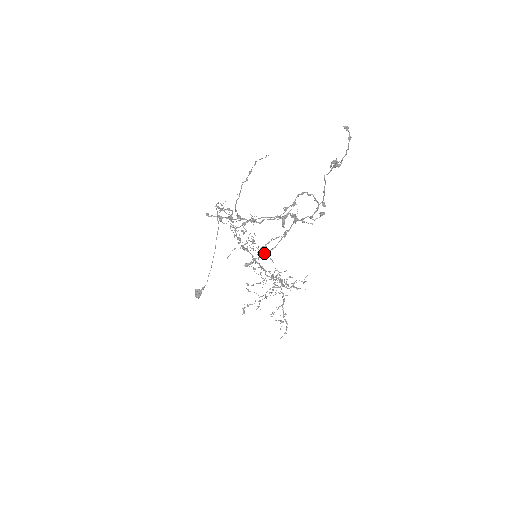
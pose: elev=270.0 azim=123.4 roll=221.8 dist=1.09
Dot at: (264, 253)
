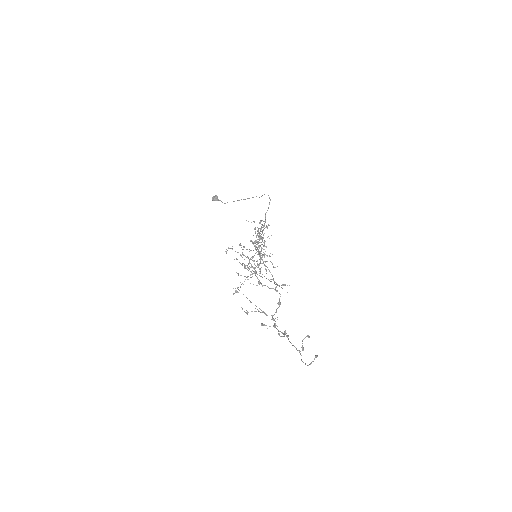
Dot at: (245, 312)
